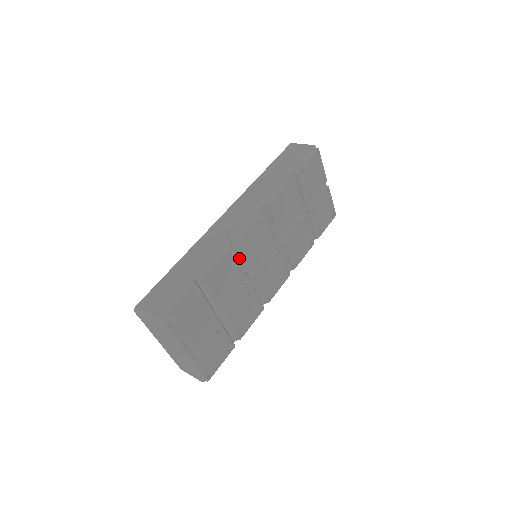
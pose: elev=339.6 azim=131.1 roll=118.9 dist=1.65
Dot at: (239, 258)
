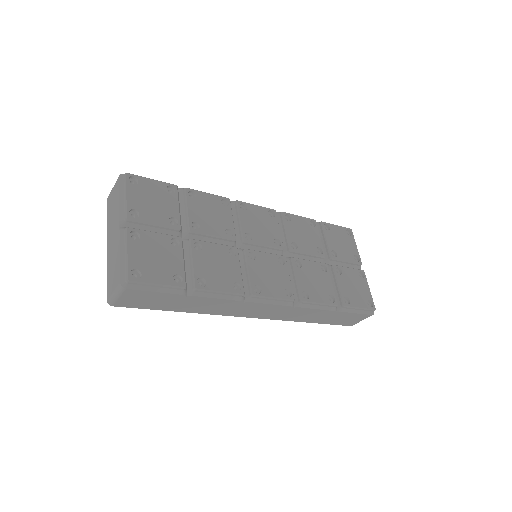
Dot at: (232, 215)
